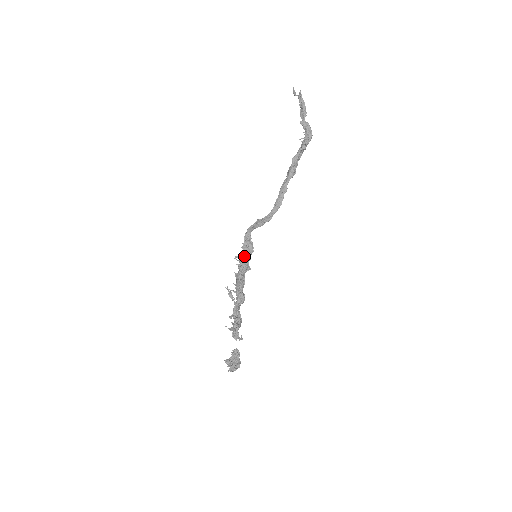
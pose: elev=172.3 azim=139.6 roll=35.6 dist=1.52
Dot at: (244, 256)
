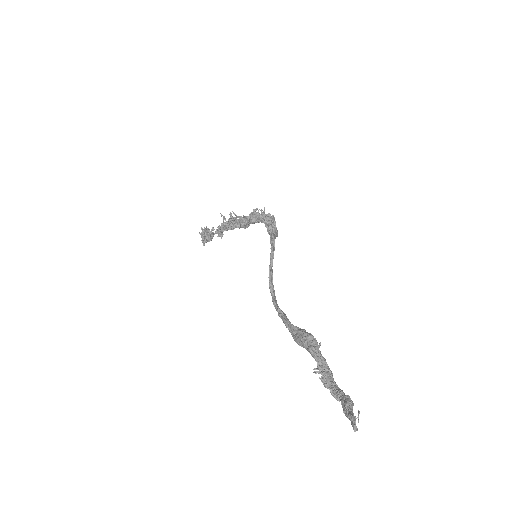
Dot at: occluded
